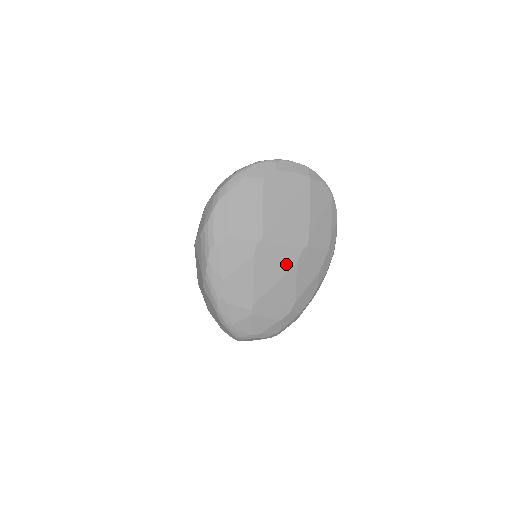
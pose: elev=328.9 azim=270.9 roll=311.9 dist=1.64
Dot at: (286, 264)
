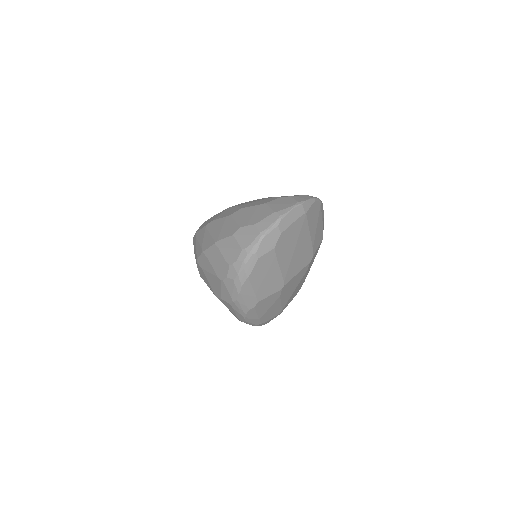
Dot at: (300, 278)
